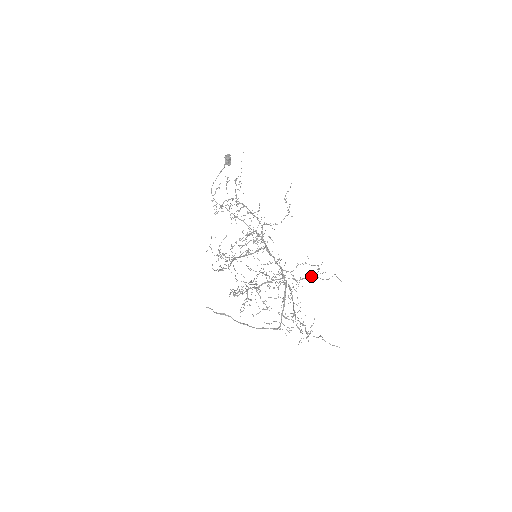
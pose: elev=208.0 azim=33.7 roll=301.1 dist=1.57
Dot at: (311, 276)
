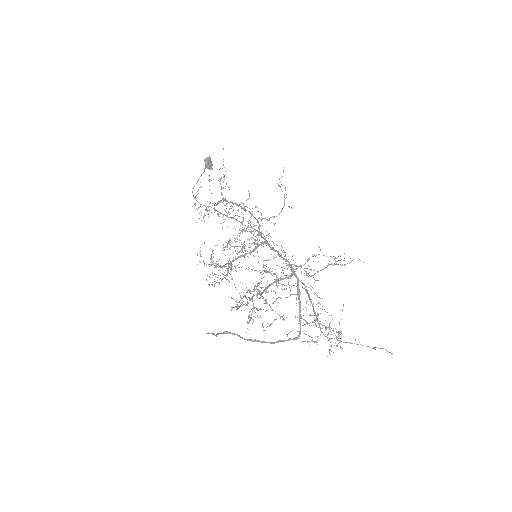
Dot at: (327, 265)
